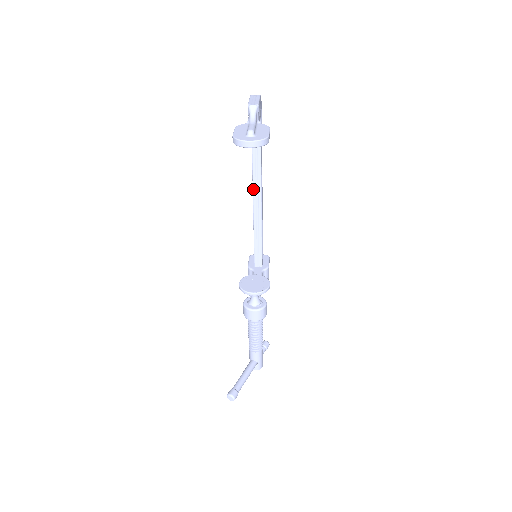
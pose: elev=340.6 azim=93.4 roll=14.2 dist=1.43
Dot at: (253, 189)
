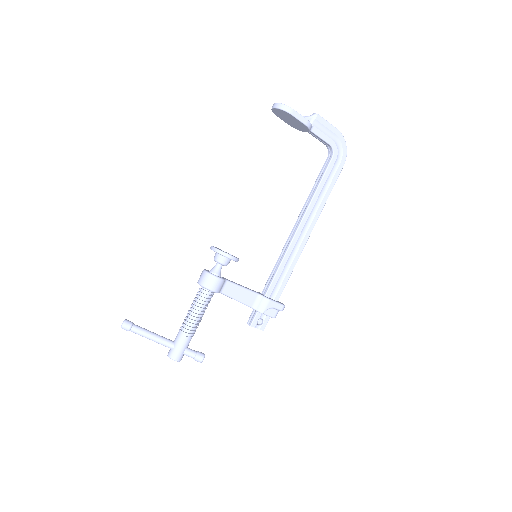
Dot at: (300, 213)
